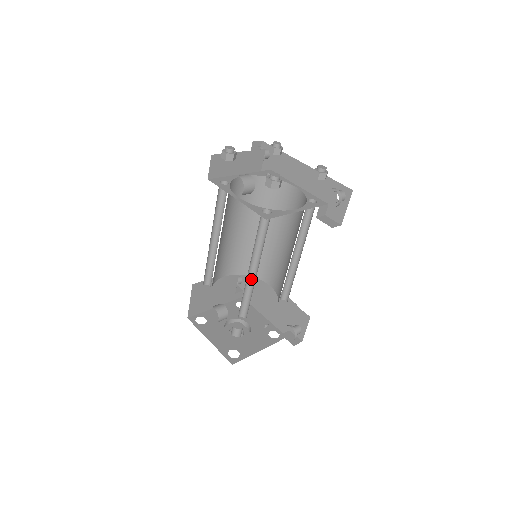
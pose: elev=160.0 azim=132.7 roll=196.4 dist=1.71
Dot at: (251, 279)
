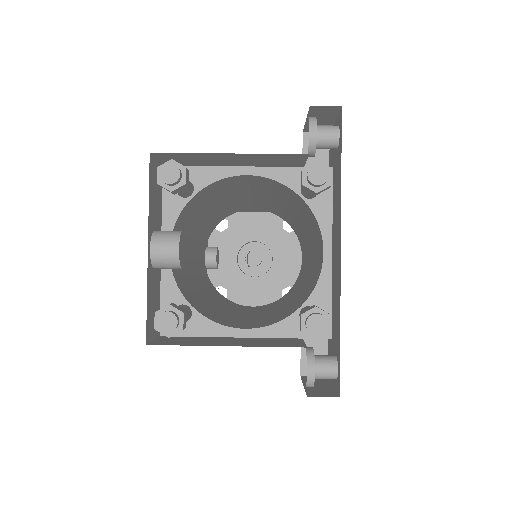
Dot at: occluded
